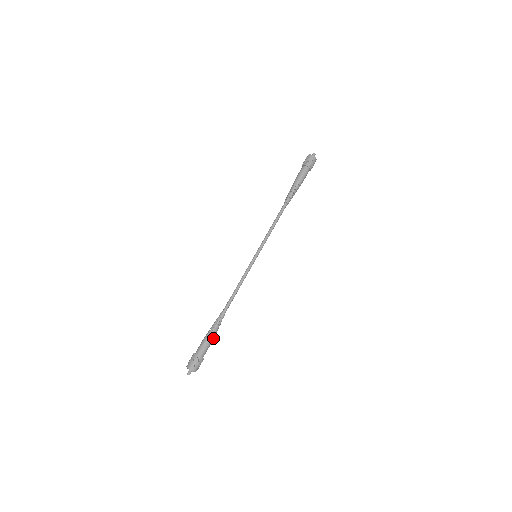
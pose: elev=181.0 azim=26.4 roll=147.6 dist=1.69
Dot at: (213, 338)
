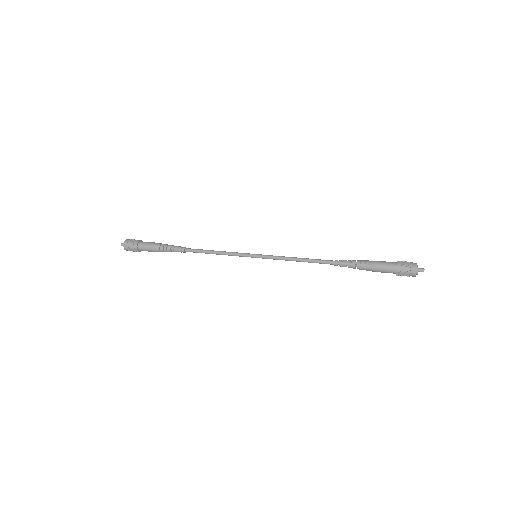
Dot at: (159, 251)
